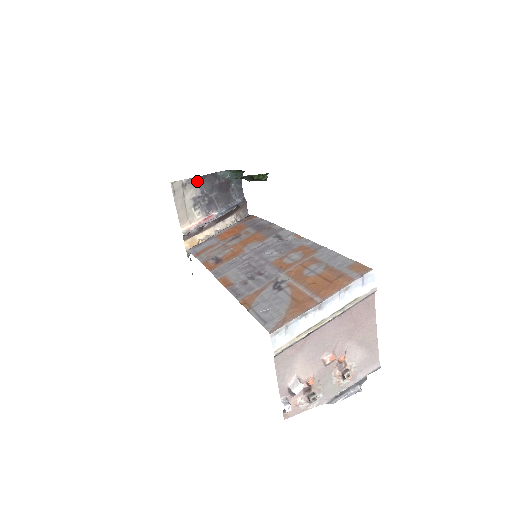
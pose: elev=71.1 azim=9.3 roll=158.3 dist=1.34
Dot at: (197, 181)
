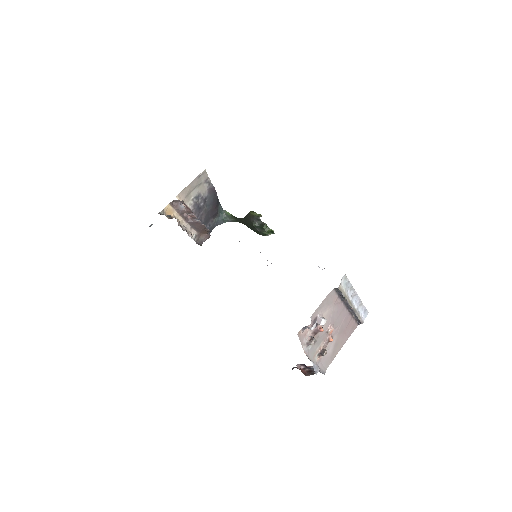
Dot at: (211, 190)
